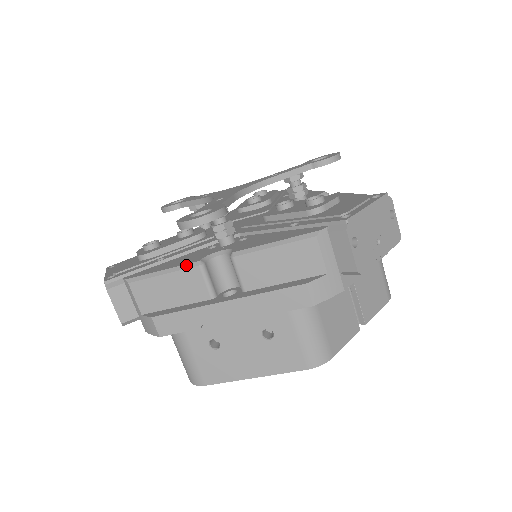
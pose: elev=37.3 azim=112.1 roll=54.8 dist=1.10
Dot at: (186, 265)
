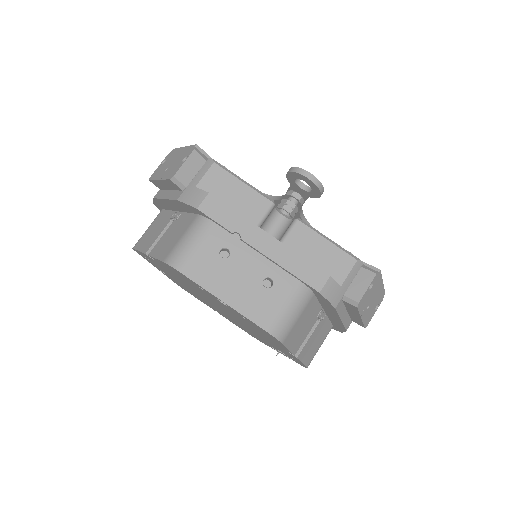
Dot at: (264, 194)
